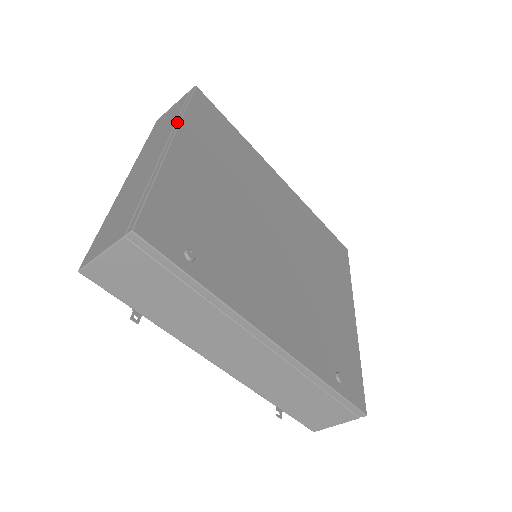
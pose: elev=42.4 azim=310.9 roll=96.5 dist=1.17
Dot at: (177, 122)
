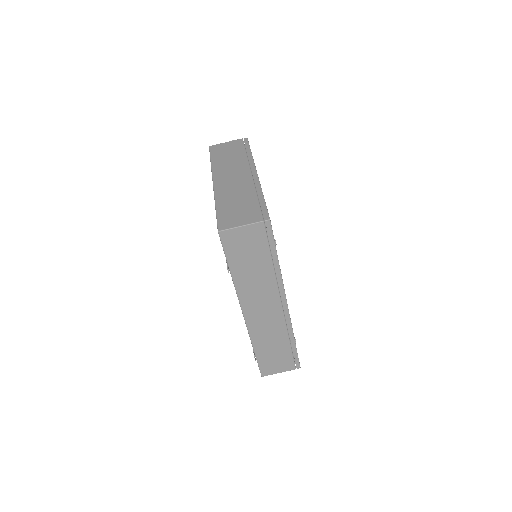
Dot at: (251, 160)
